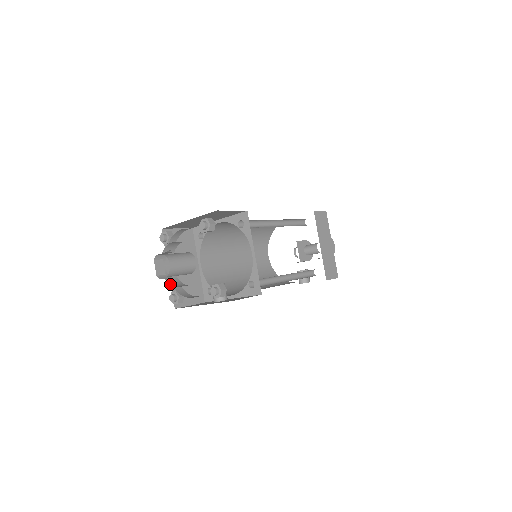
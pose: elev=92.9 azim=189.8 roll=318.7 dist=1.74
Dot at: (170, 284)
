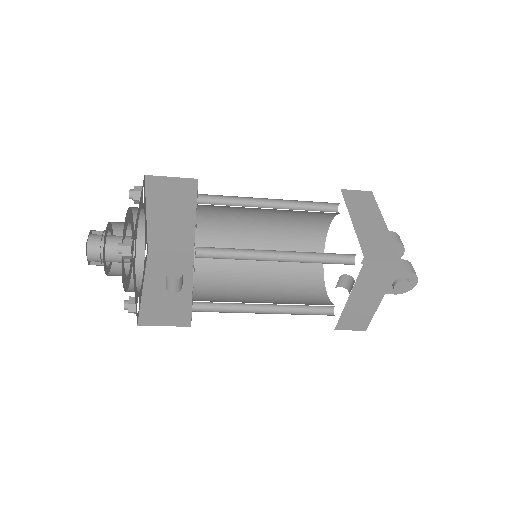
Dot at: occluded
